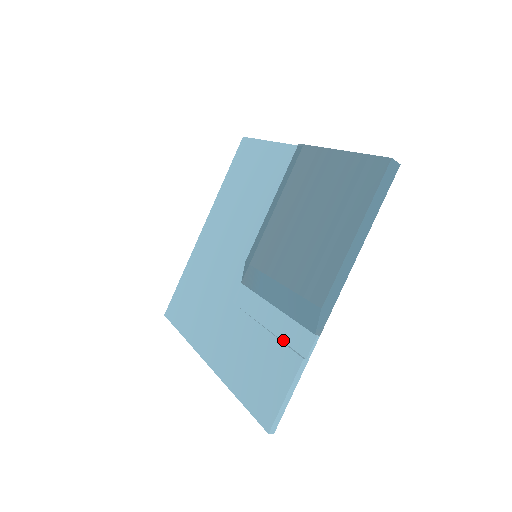
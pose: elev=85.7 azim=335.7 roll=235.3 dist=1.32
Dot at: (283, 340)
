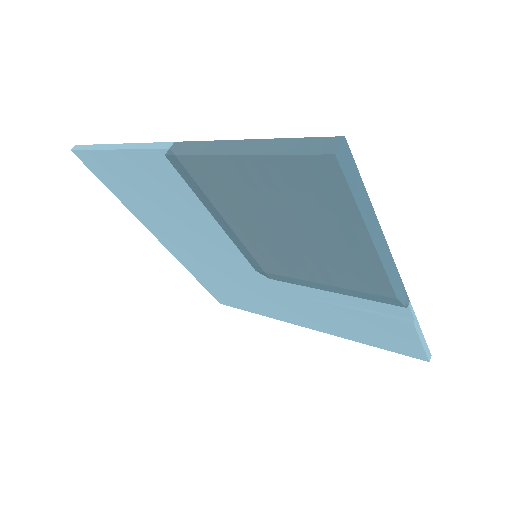
Dot at: (372, 311)
